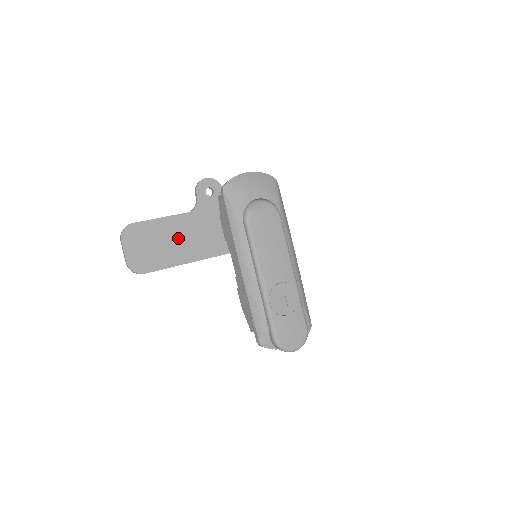
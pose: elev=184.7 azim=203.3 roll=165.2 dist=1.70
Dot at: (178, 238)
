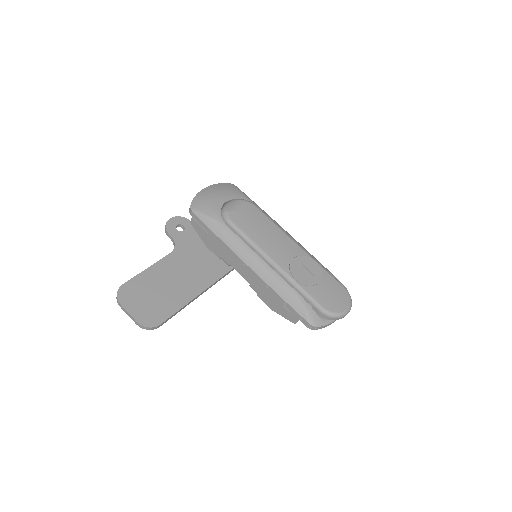
Dot at: (174, 278)
